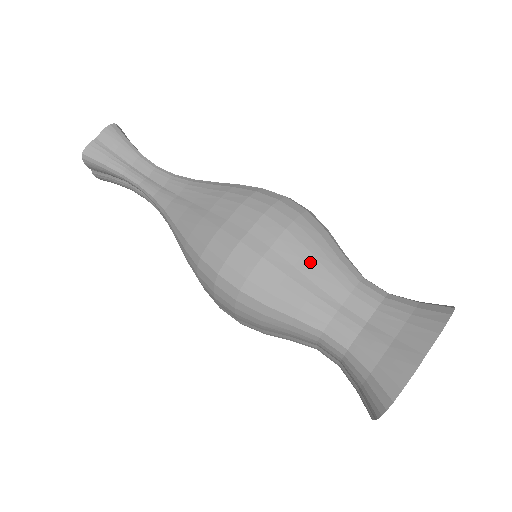
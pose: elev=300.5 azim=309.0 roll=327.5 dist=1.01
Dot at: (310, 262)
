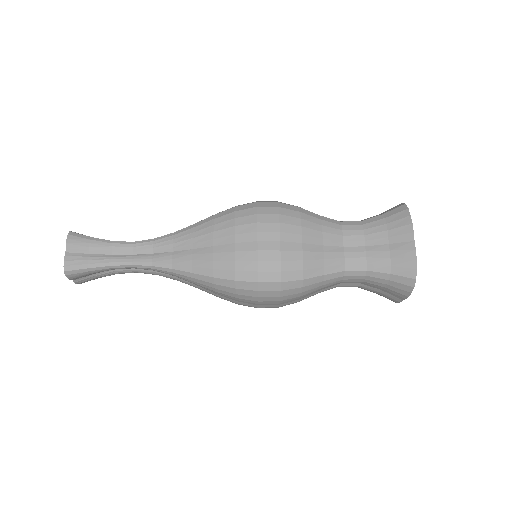
Dot at: (309, 233)
